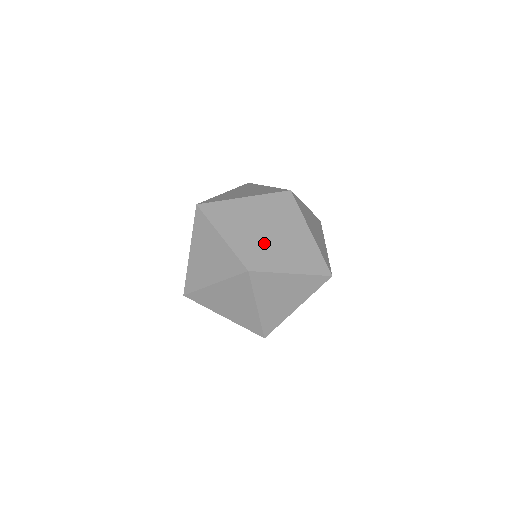
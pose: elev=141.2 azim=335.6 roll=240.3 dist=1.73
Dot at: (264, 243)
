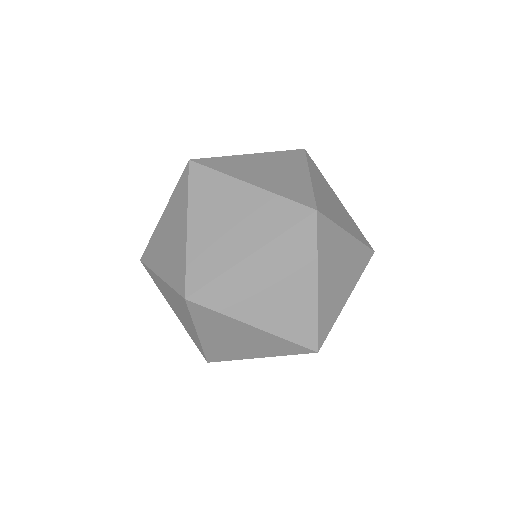
Dot at: (318, 308)
